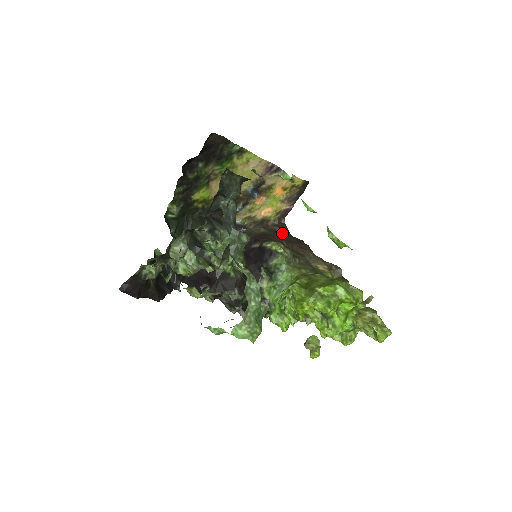
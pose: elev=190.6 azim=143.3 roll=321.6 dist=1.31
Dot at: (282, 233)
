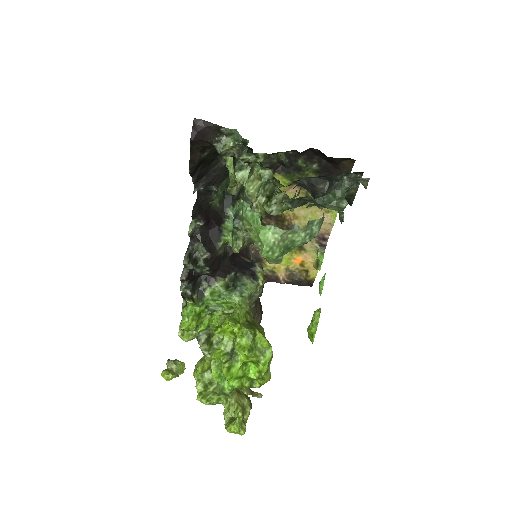
Dot at: occluded
